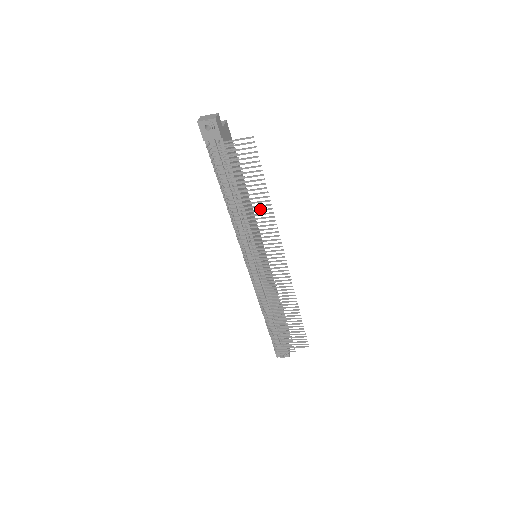
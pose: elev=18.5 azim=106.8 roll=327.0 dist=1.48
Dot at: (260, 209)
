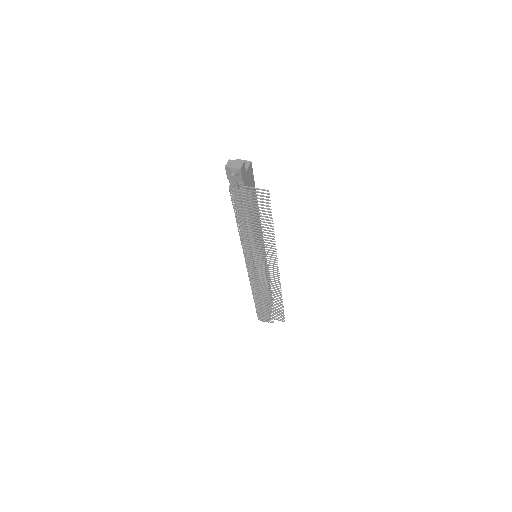
Dot at: (265, 234)
